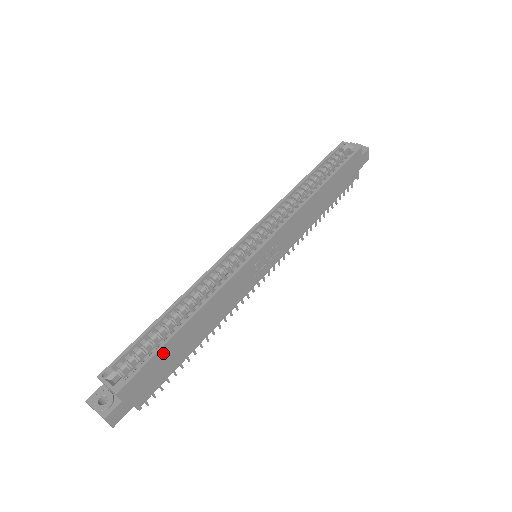
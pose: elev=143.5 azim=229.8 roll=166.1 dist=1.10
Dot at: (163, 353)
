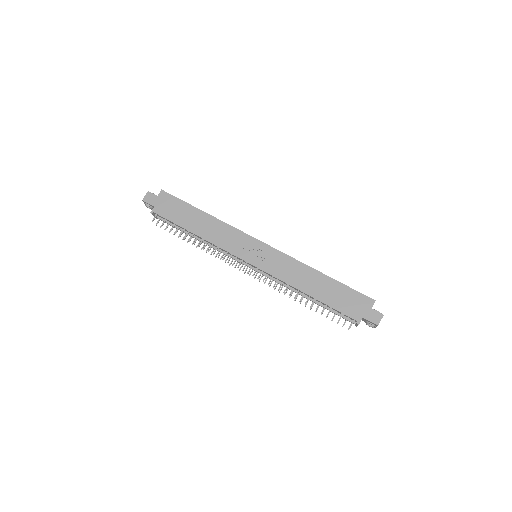
Dot at: (184, 206)
